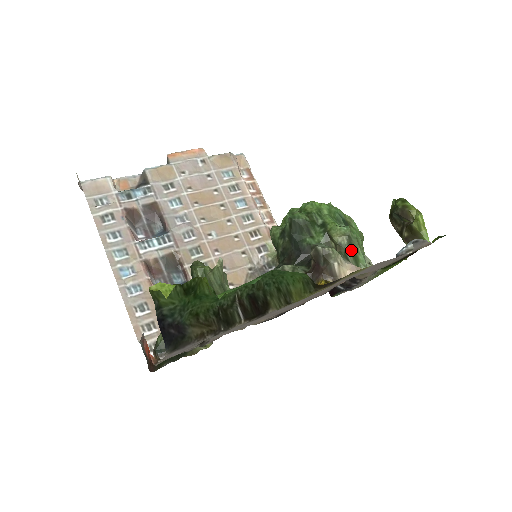
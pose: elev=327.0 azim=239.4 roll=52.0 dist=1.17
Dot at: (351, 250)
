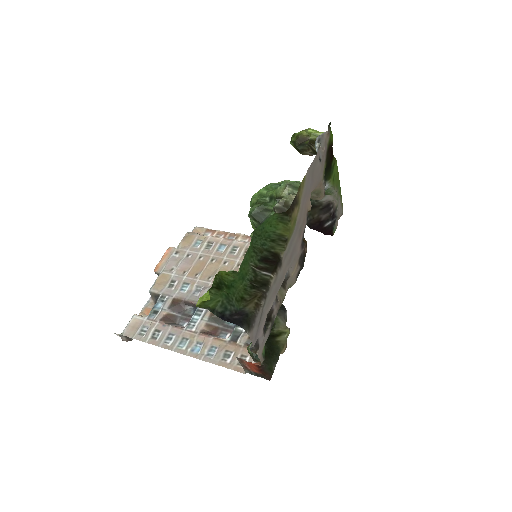
Dot at: occluded
